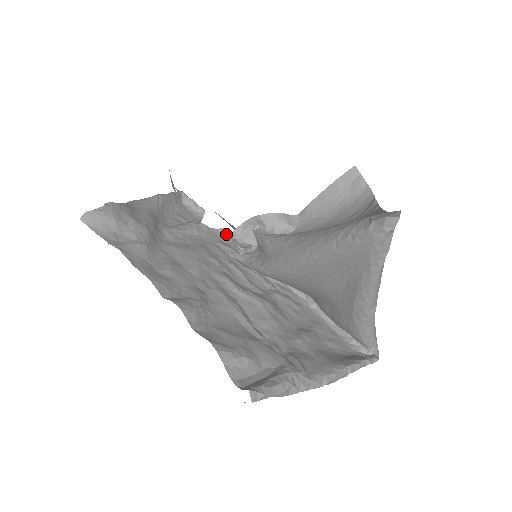
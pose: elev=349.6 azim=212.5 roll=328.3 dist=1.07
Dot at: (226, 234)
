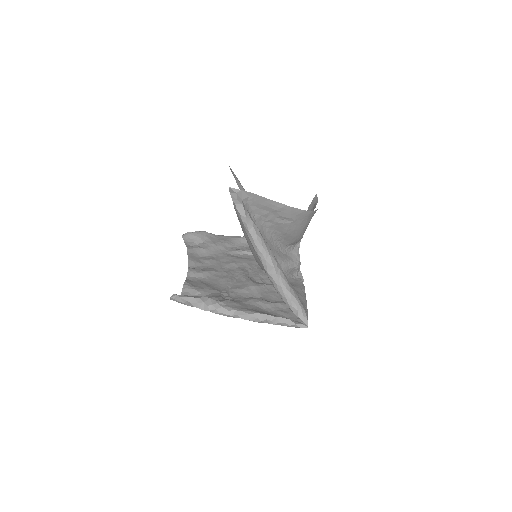
Dot at: occluded
